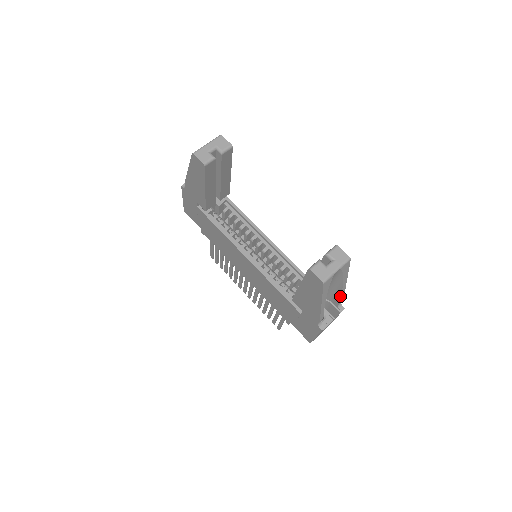
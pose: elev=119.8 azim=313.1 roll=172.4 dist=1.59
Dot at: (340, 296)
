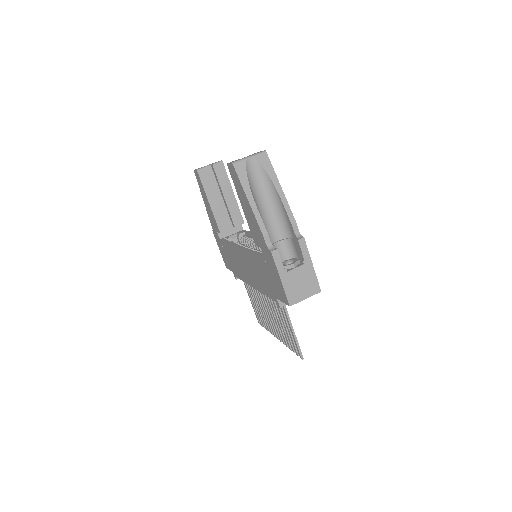
Dot at: (286, 214)
